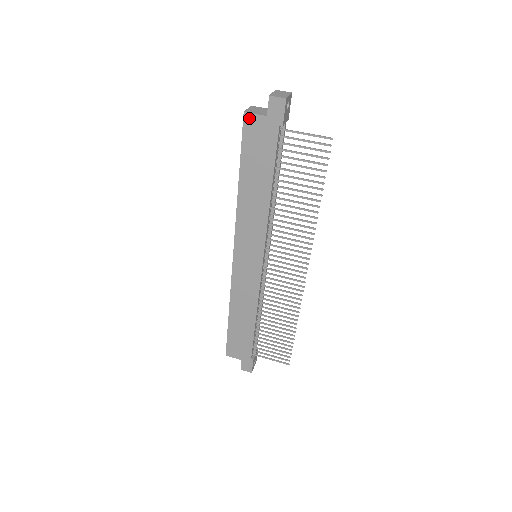
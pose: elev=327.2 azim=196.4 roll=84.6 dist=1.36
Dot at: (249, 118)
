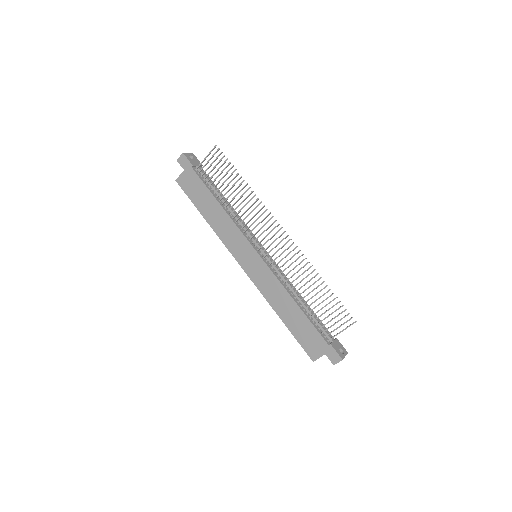
Dot at: (179, 180)
